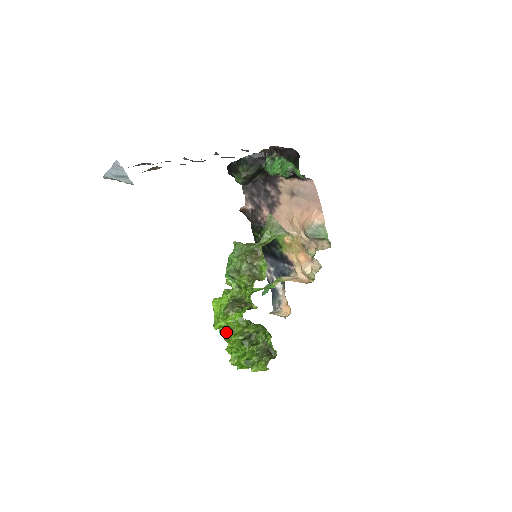
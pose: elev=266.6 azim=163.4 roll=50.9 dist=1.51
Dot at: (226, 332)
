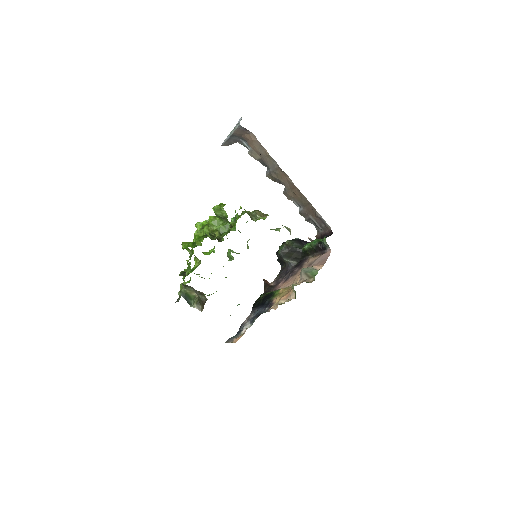
Dot at: (201, 228)
